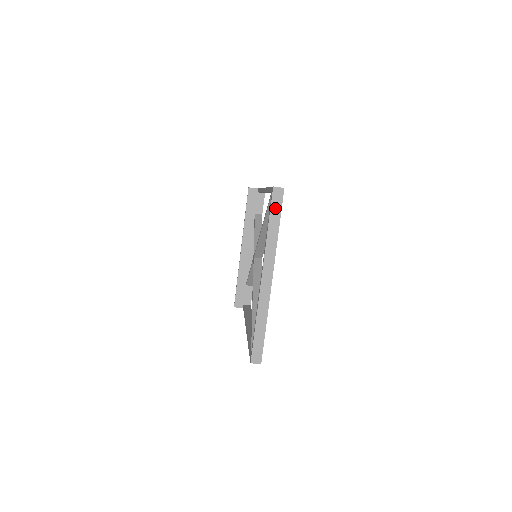
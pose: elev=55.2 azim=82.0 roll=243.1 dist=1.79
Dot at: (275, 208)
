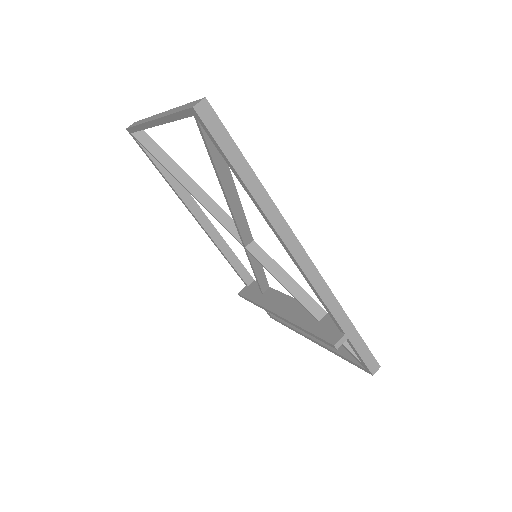
Dot at: (135, 124)
